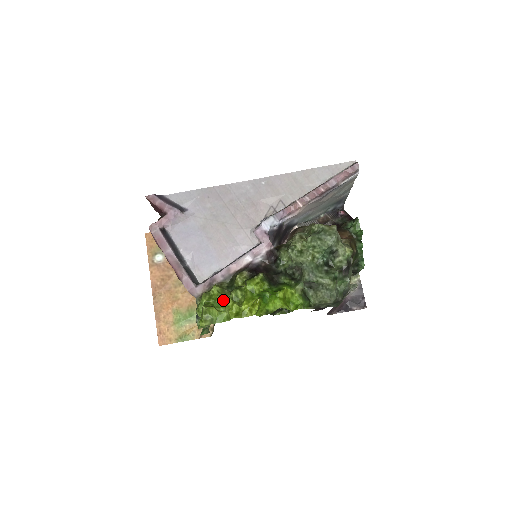
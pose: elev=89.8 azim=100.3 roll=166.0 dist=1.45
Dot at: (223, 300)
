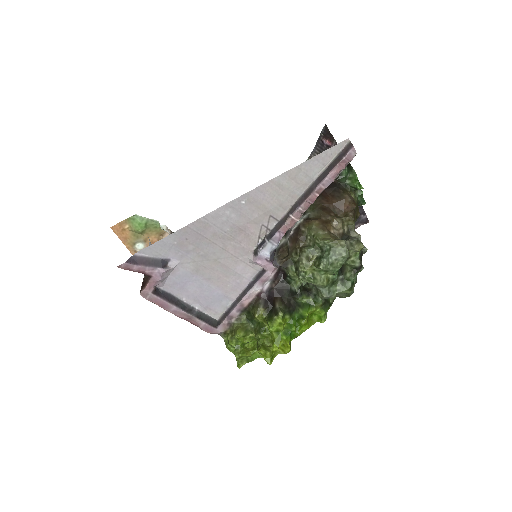
Dot at: (251, 340)
